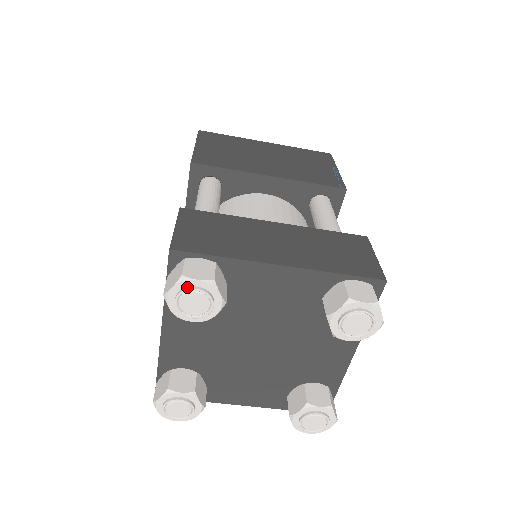
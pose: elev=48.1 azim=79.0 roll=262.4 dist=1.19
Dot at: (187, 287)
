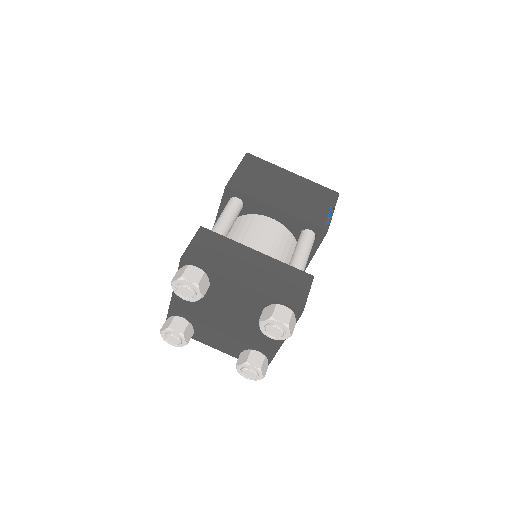
Dot at: (183, 283)
